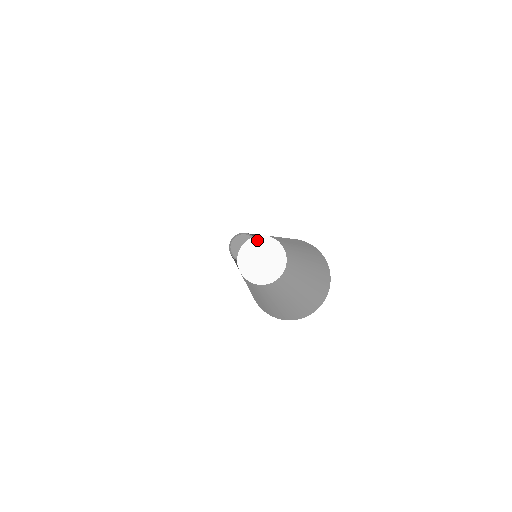
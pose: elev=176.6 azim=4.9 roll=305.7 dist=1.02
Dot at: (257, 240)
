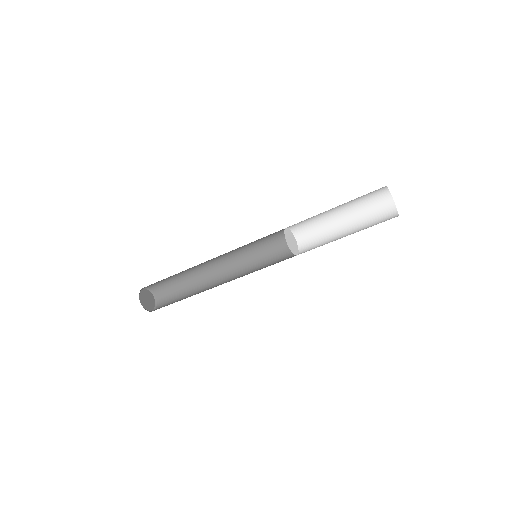
Dot at: (293, 235)
